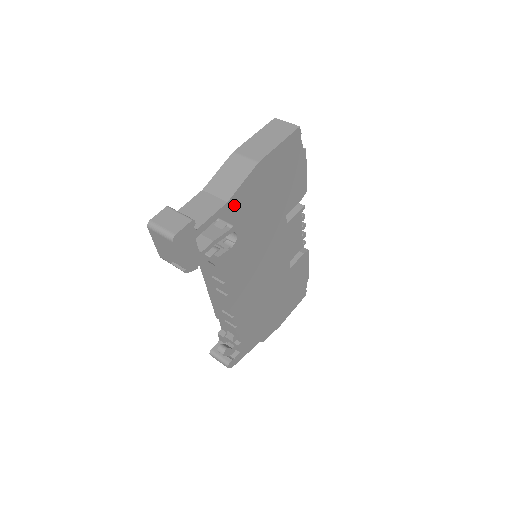
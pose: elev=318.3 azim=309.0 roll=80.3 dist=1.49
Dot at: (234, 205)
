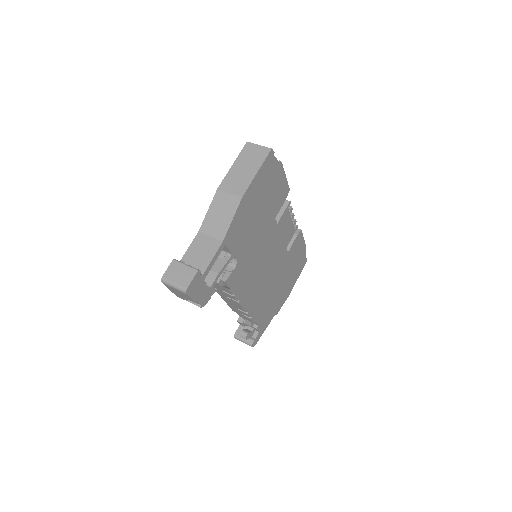
Dot at: (229, 240)
